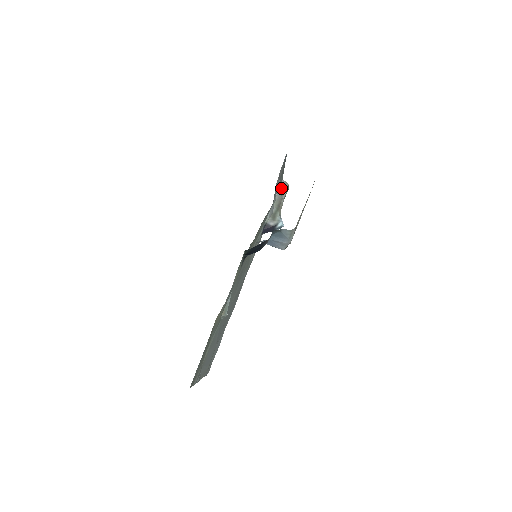
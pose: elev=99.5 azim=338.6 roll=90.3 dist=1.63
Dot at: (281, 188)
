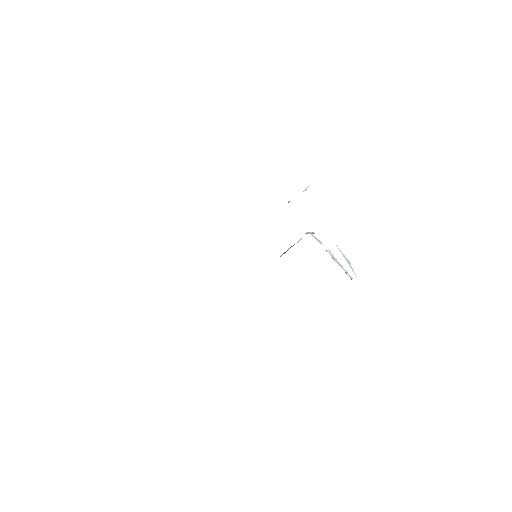
Dot at: occluded
